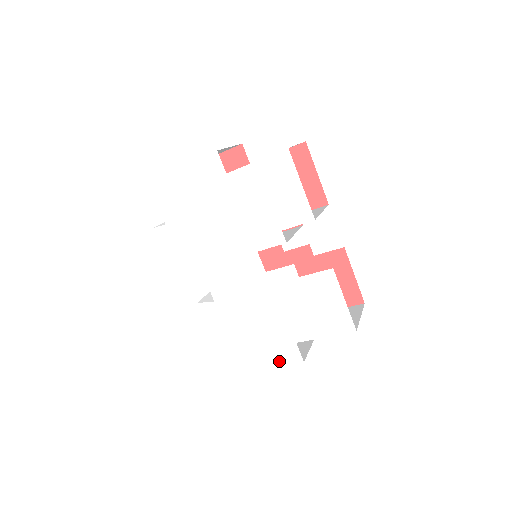
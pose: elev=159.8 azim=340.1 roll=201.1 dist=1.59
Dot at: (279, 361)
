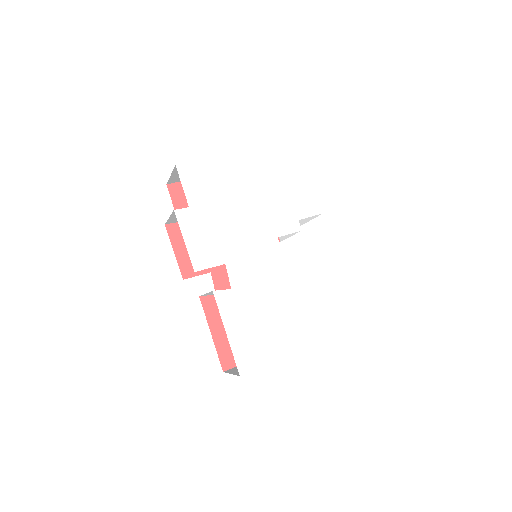
Dot at: (293, 349)
